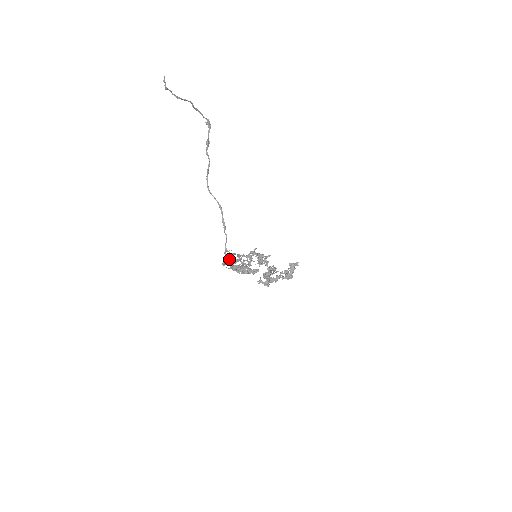
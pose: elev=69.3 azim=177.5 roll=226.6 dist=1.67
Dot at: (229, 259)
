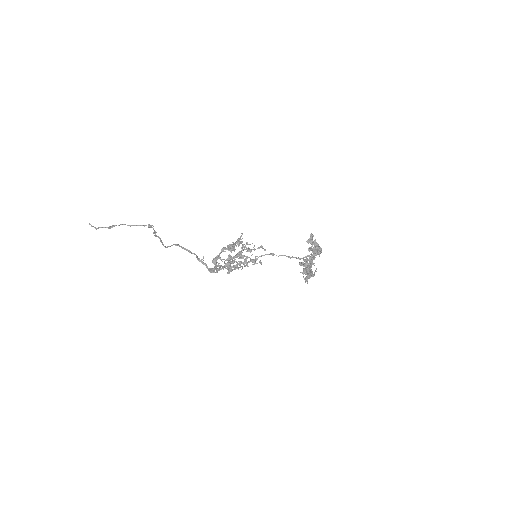
Dot at: (215, 267)
